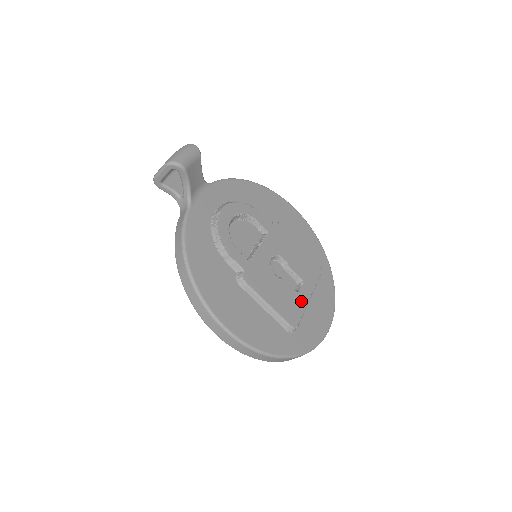
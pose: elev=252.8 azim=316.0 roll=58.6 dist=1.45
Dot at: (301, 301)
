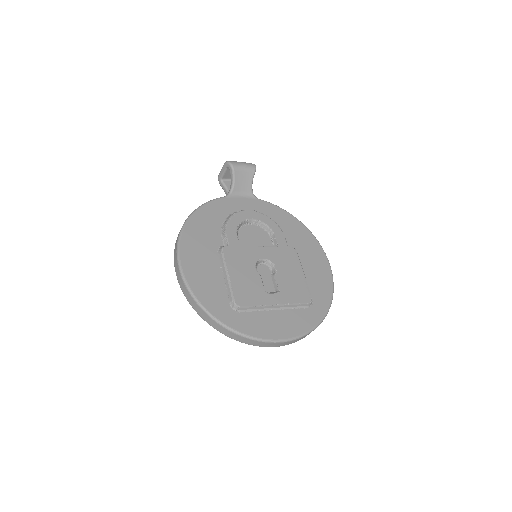
Dot at: (263, 299)
